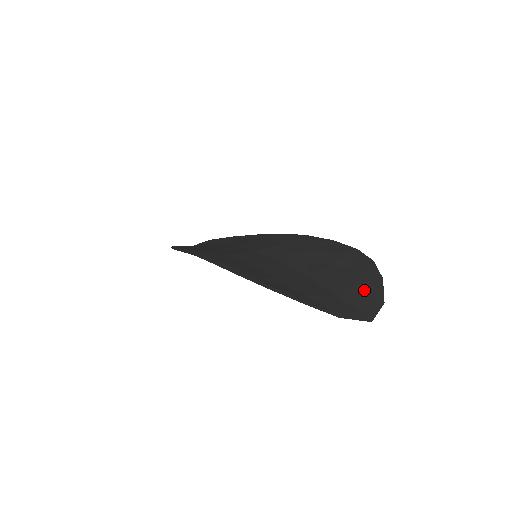
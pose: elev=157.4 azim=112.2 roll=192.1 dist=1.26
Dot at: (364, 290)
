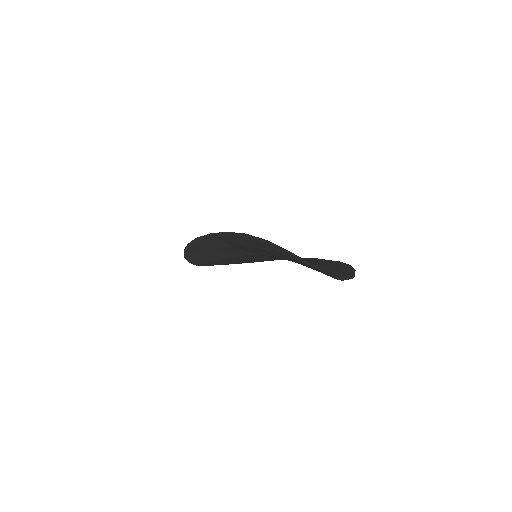
Dot at: (340, 271)
